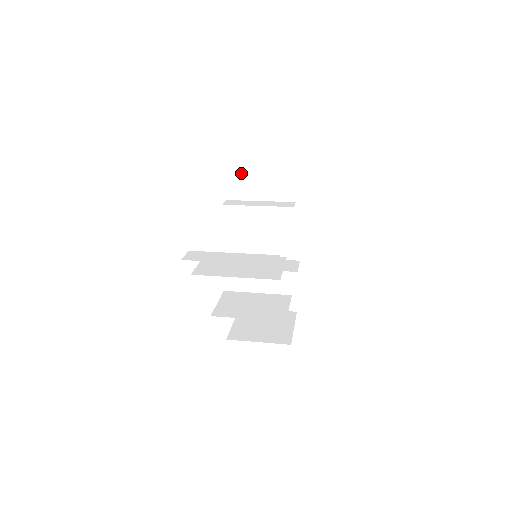
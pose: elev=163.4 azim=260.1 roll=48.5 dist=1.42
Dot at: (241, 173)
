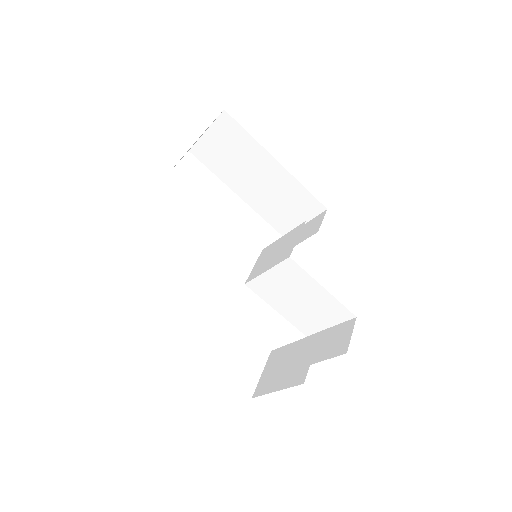
Dot at: occluded
